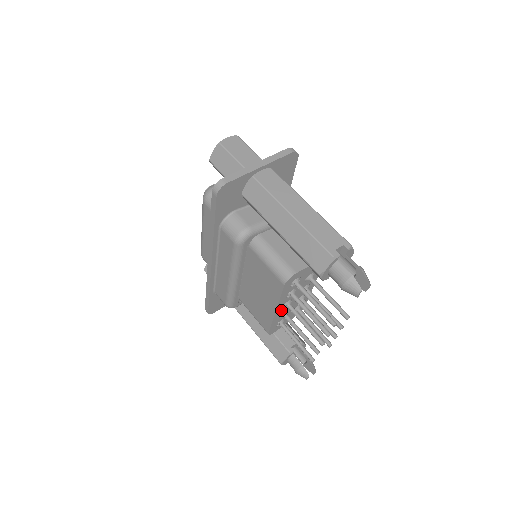
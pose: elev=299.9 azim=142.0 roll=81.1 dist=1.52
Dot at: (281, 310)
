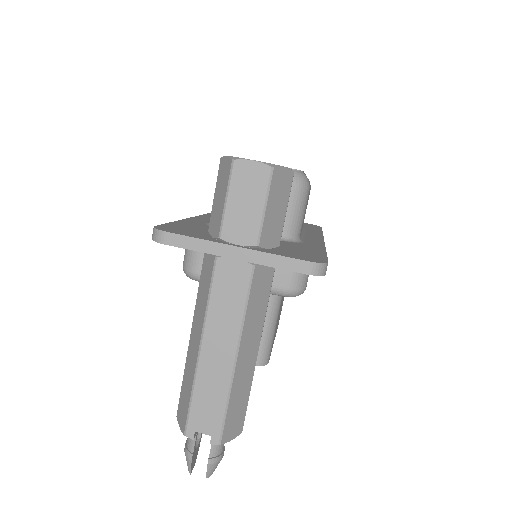
Dot at: occluded
